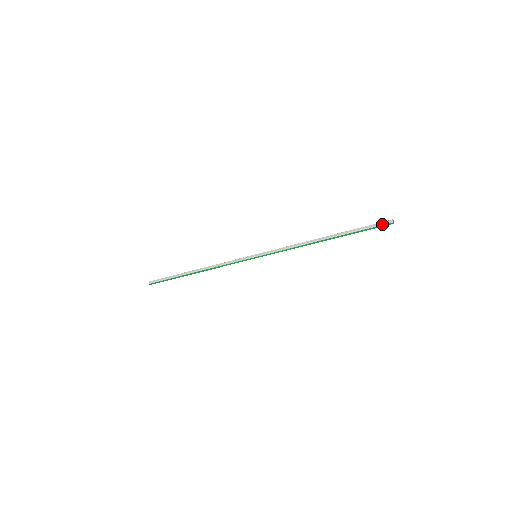
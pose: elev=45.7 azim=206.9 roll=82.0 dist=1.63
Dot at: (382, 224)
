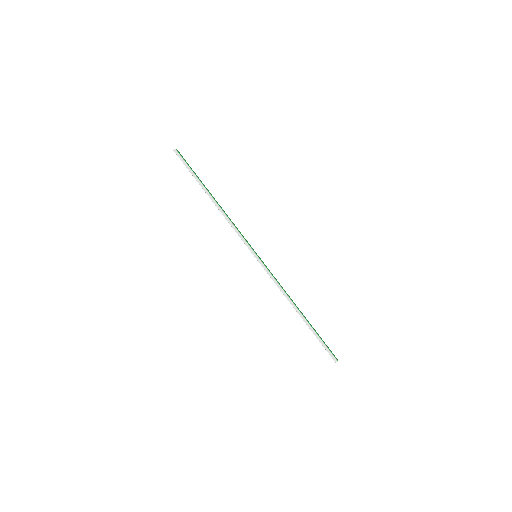
Dot at: (330, 355)
